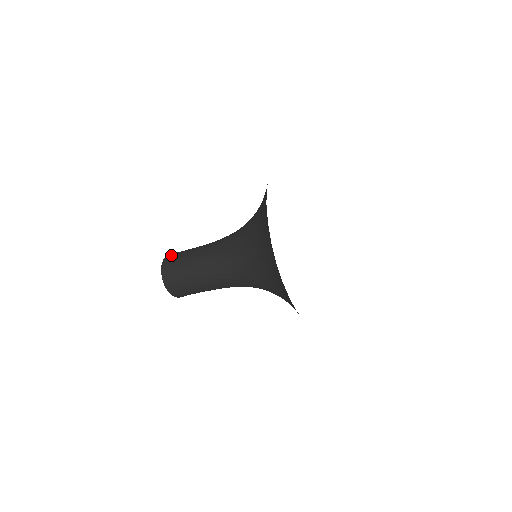
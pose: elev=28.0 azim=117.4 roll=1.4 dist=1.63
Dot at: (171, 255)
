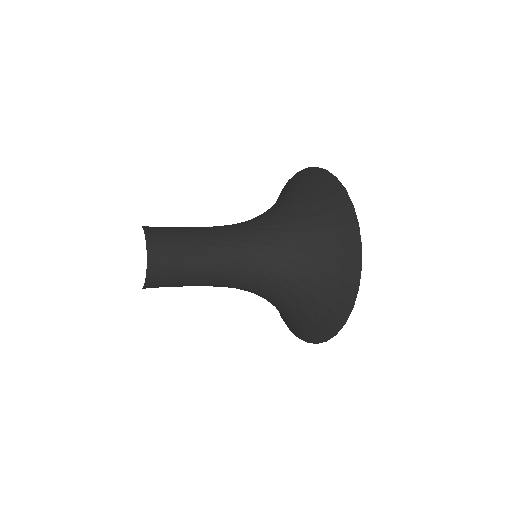
Dot at: occluded
